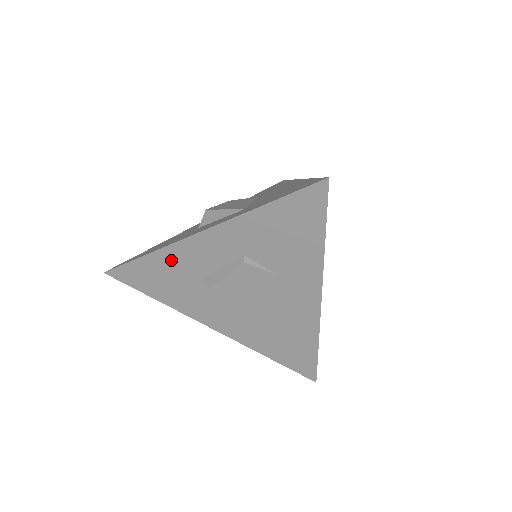
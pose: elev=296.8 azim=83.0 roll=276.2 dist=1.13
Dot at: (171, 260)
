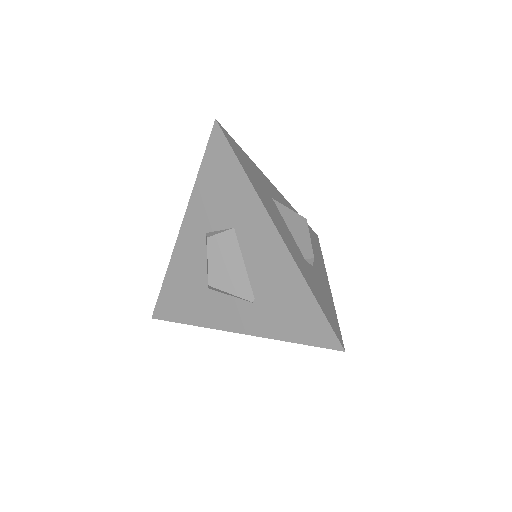
Dot at: occluded
